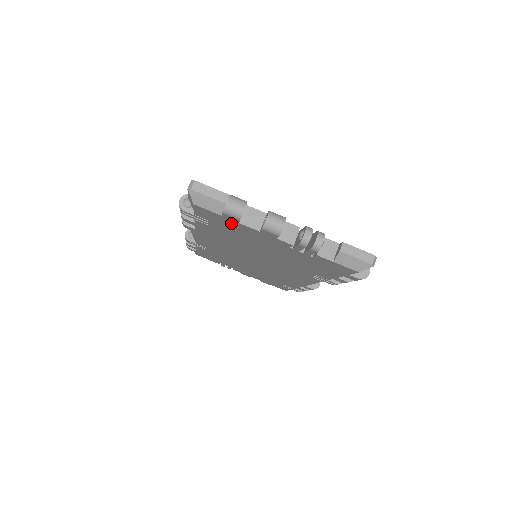
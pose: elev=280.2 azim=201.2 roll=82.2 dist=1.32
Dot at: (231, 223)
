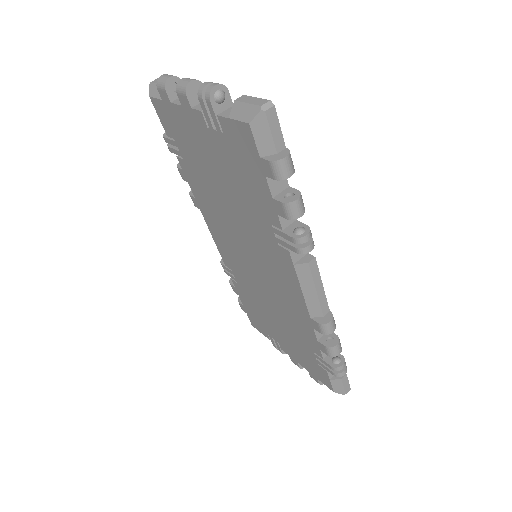
Dot at: (173, 116)
